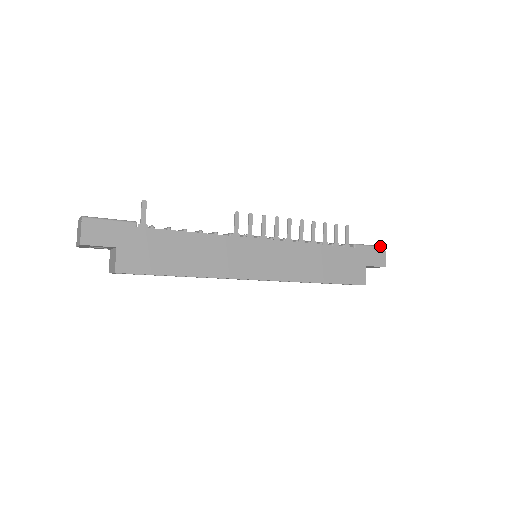
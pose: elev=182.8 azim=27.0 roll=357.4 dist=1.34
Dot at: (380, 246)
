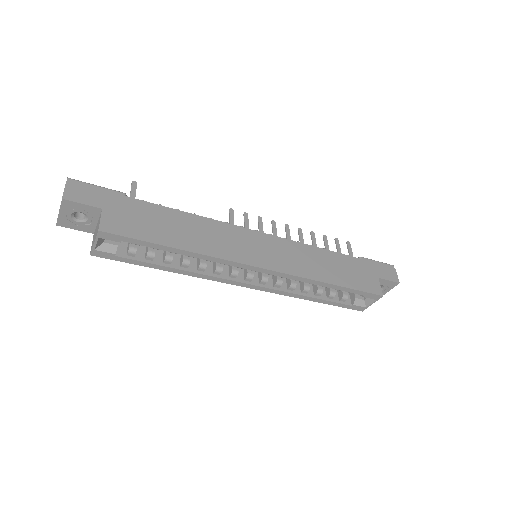
Dot at: (387, 264)
